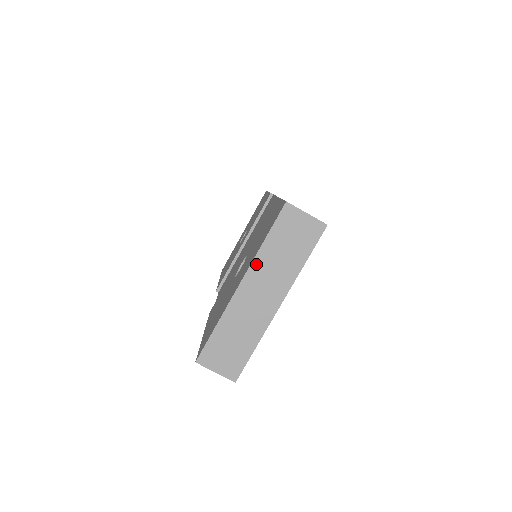
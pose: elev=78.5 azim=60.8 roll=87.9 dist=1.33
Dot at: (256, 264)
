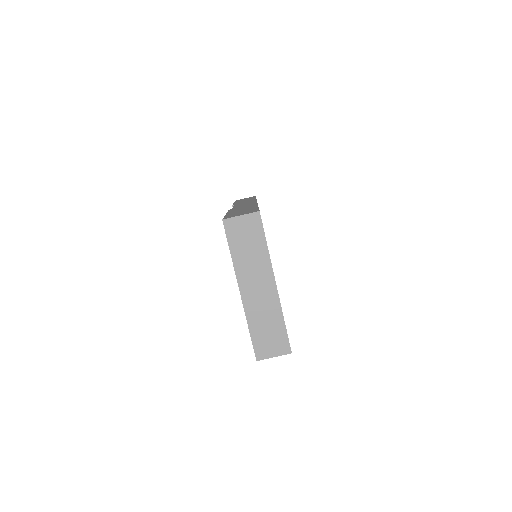
Dot at: (239, 272)
